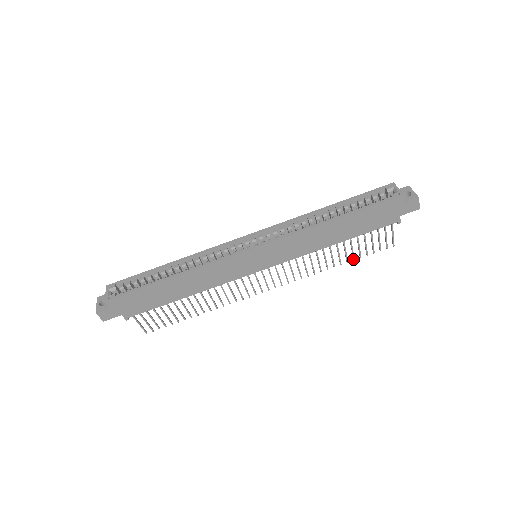
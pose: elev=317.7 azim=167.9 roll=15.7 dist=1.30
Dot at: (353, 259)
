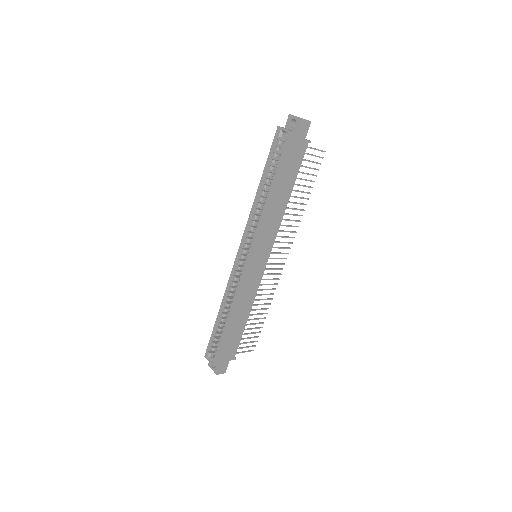
Dot at: occluded
